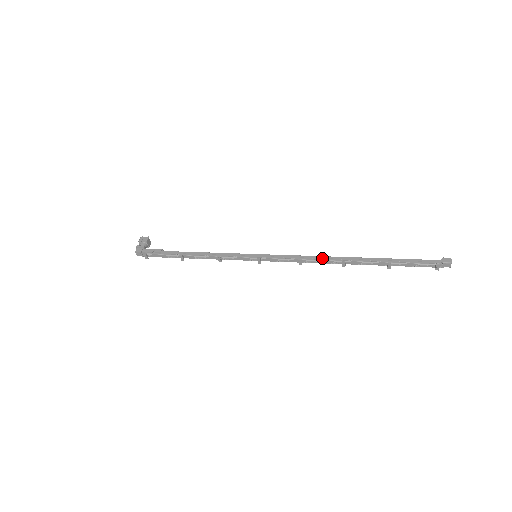
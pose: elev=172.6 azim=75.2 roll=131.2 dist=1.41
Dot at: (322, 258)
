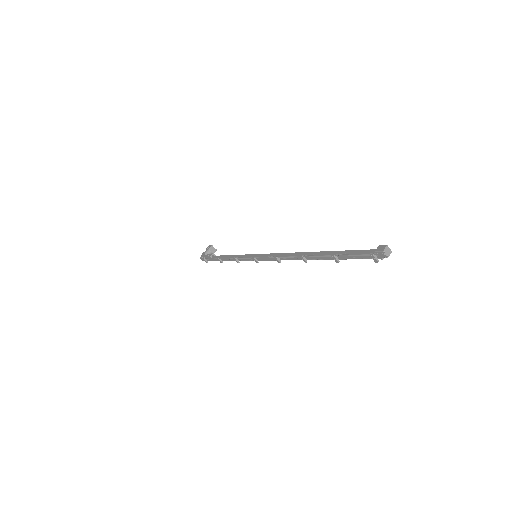
Dot at: (291, 254)
